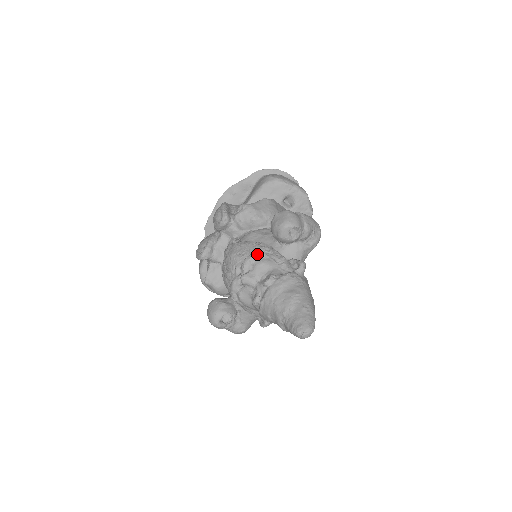
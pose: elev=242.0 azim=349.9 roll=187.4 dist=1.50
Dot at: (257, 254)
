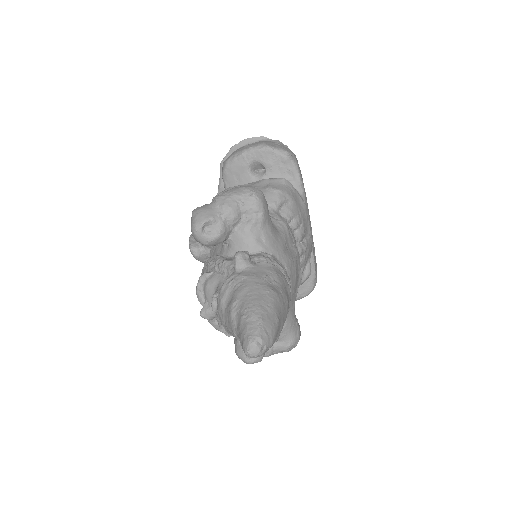
Dot at: (199, 279)
